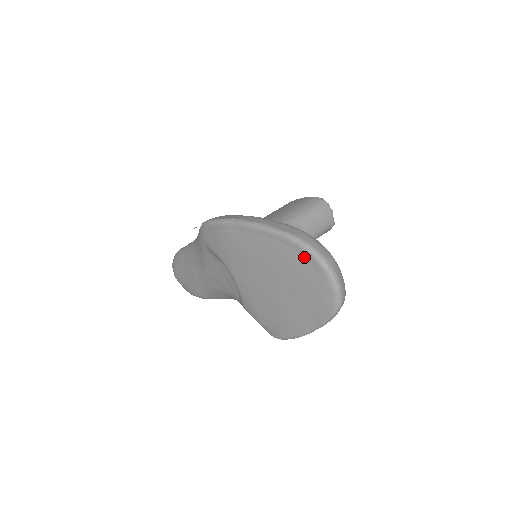
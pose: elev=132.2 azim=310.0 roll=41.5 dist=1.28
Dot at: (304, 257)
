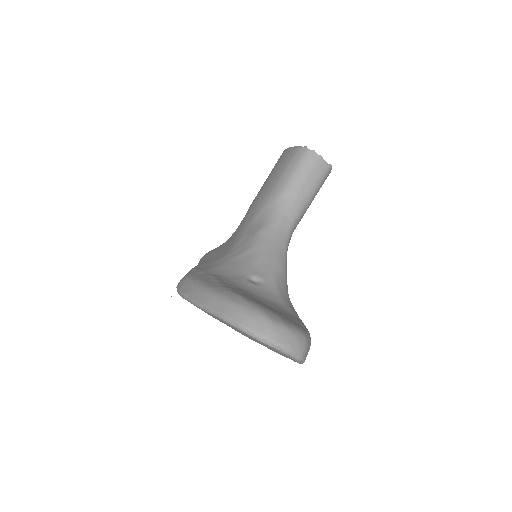
Dot at: (245, 334)
